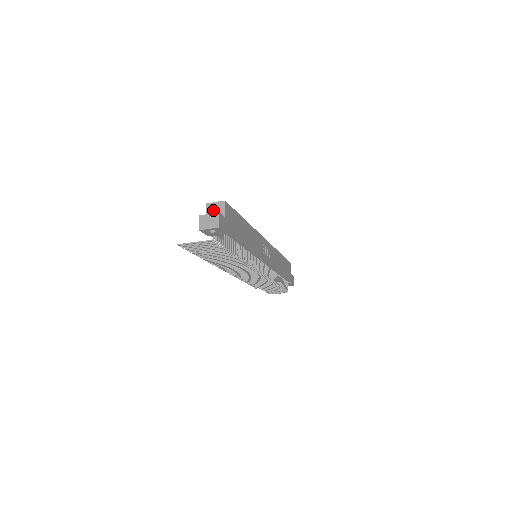
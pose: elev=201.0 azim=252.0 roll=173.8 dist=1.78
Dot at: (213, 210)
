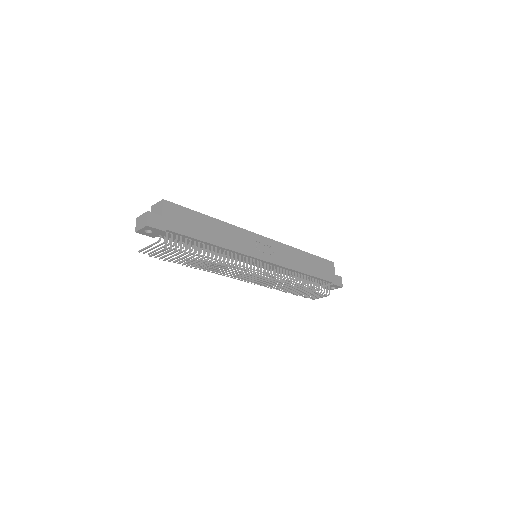
Dot at: (155, 211)
